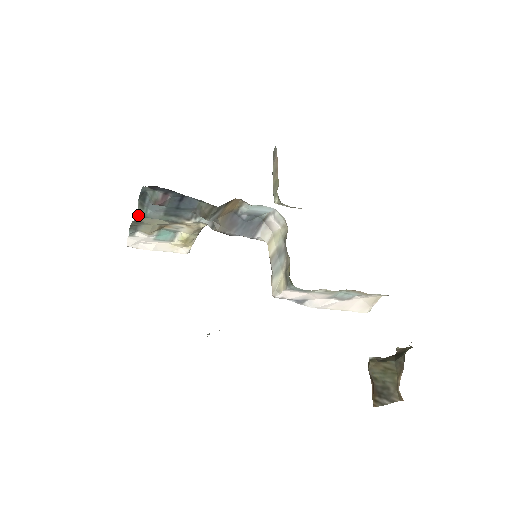
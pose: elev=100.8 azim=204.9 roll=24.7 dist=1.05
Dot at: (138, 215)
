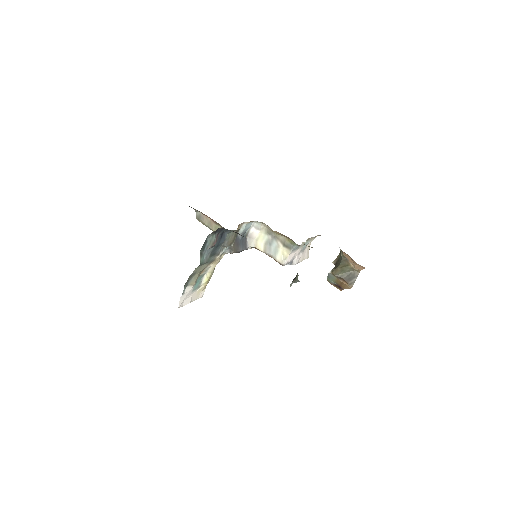
Dot at: (200, 264)
